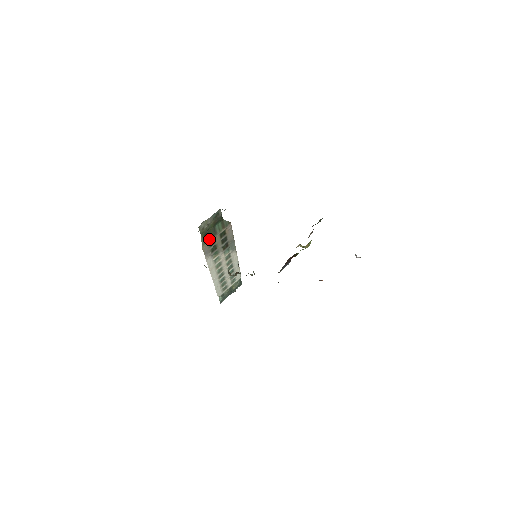
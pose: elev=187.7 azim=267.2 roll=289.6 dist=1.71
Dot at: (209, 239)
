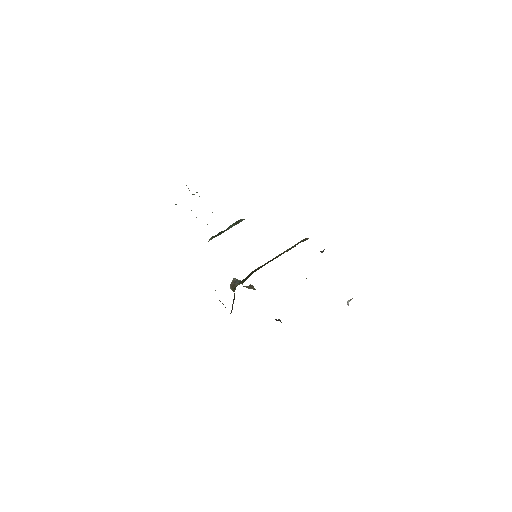
Dot at: (217, 235)
